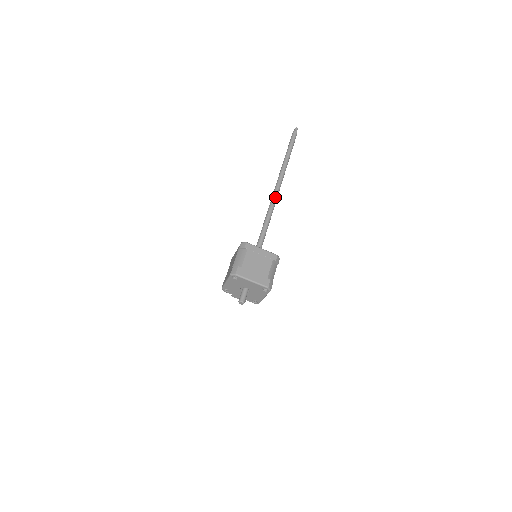
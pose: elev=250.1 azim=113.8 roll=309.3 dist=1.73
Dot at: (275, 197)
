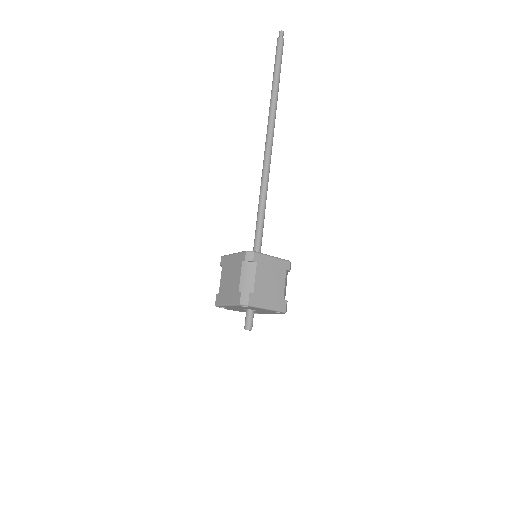
Dot at: (269, 159)
